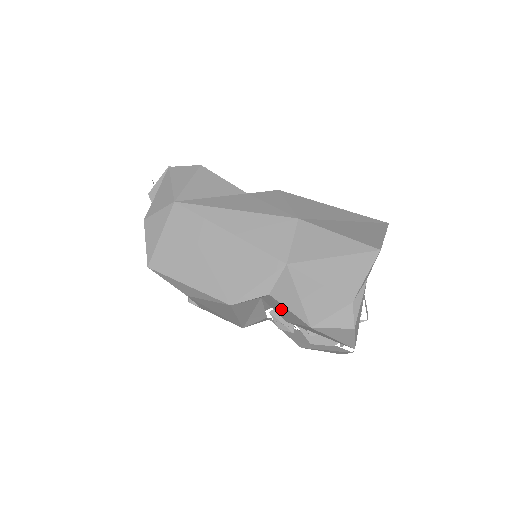
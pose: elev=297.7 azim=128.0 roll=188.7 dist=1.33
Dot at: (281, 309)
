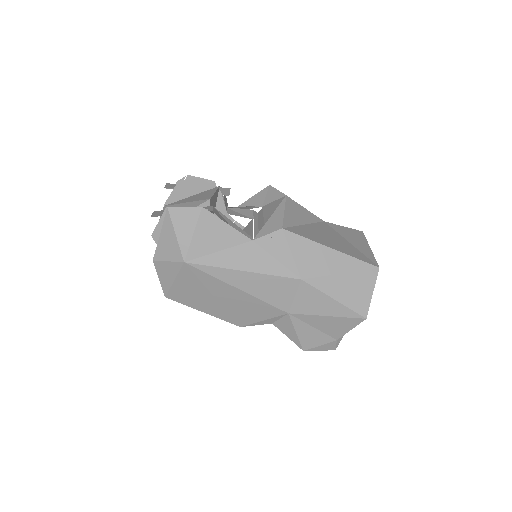
Dot at: occluded
